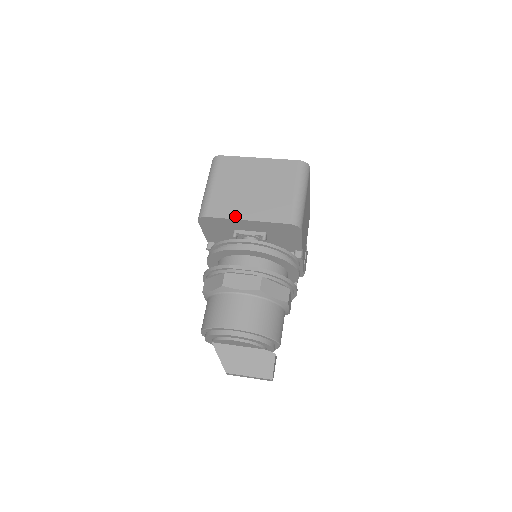
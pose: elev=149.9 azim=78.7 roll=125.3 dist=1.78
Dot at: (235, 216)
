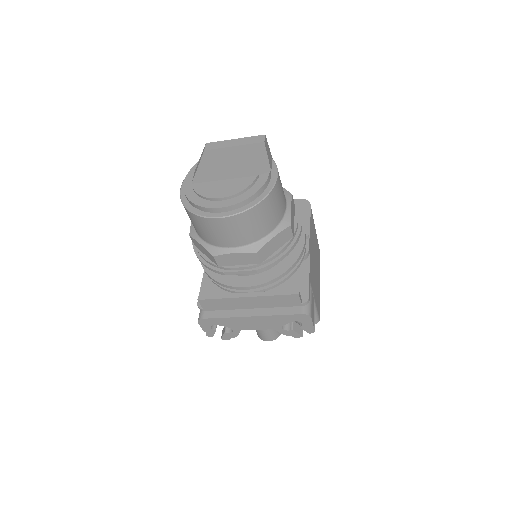
Dot at: occluded
